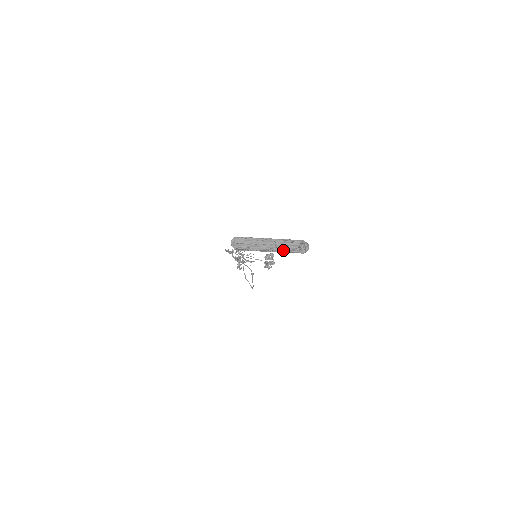
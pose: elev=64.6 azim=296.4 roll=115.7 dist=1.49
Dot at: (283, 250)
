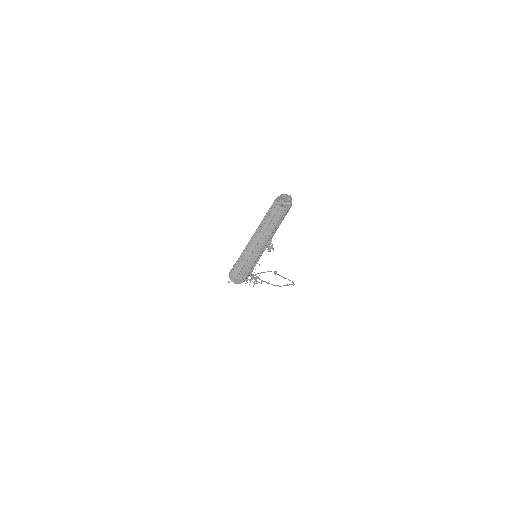
Dot at: (275, 227)
